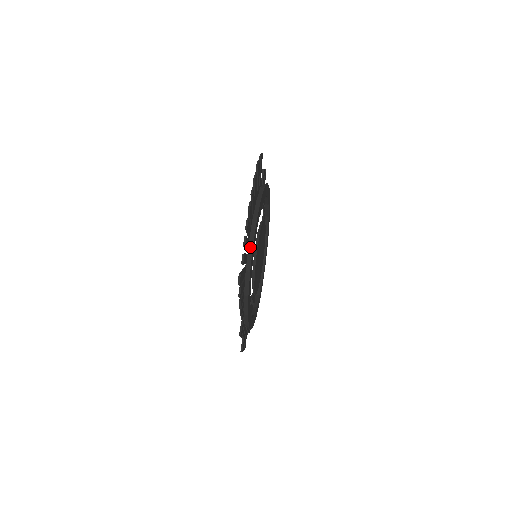
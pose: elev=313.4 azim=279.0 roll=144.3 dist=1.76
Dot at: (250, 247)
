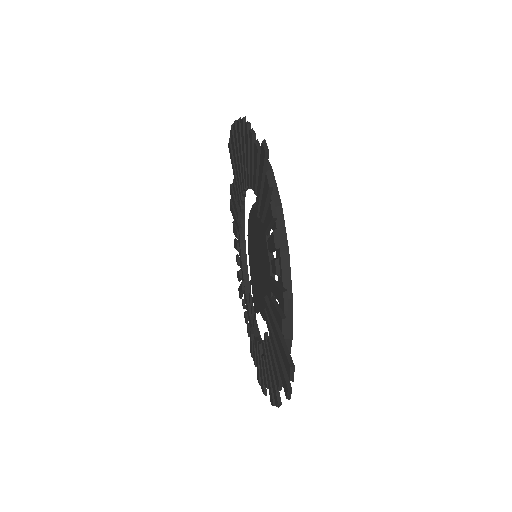
Dot at: occluded
